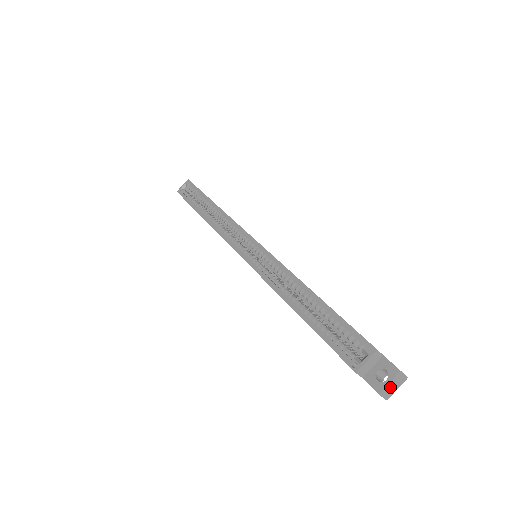
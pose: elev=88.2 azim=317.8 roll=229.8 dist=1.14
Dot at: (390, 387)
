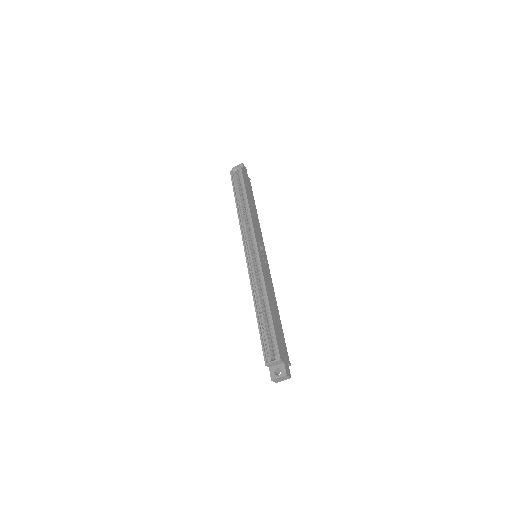
Dot at: (279, 379)
